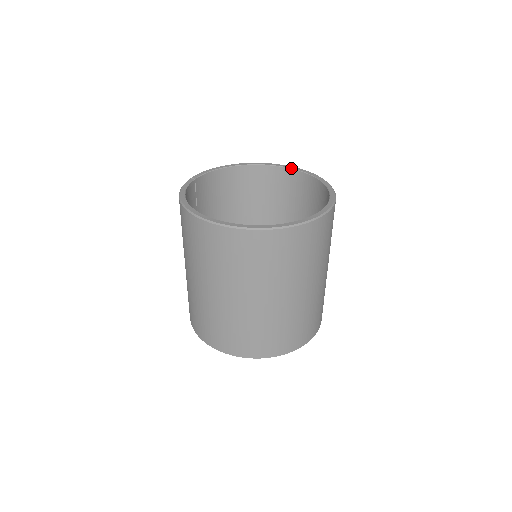
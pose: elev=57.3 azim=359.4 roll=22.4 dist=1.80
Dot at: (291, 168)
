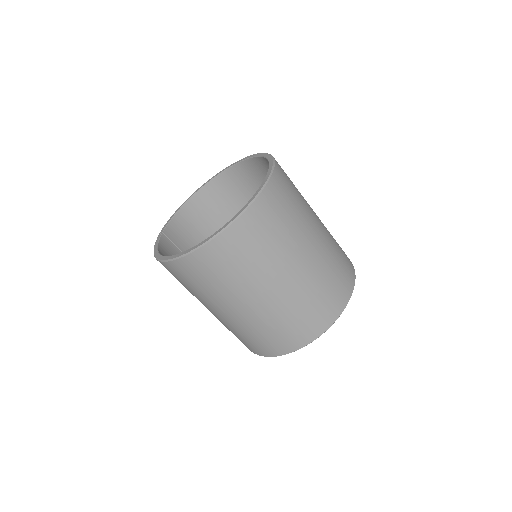
Dot at: (233, 165)
